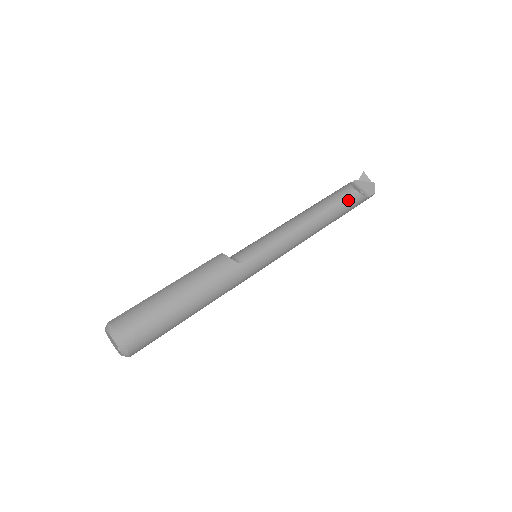
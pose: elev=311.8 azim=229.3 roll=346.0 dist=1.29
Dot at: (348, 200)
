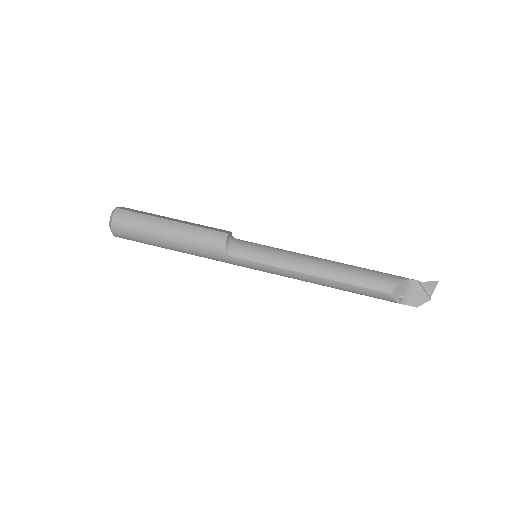
Dot at: (374, 293)
